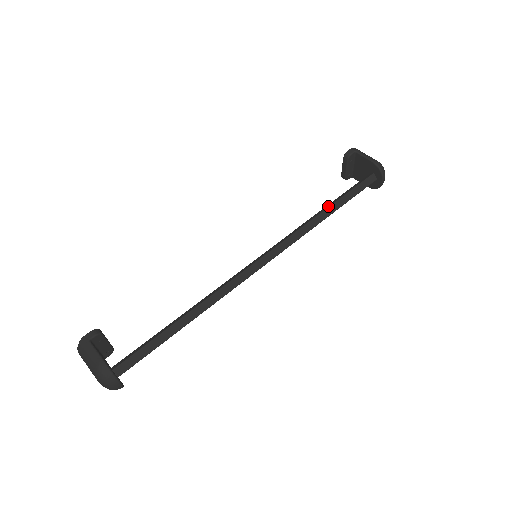
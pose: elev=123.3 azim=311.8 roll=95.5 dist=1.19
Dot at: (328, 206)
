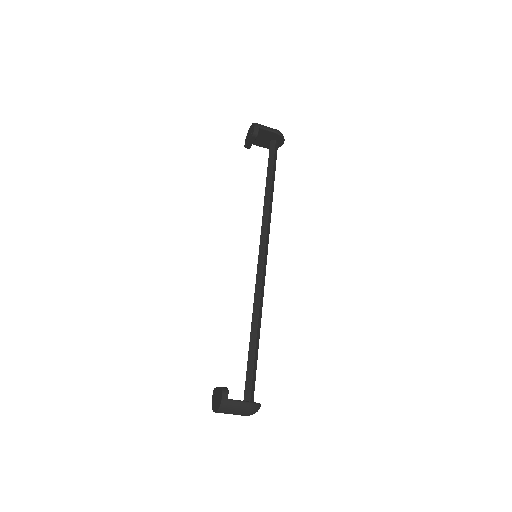
Dot at: (270, 186)
